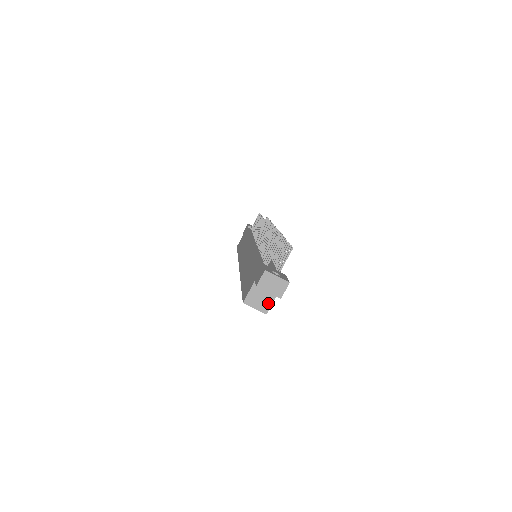
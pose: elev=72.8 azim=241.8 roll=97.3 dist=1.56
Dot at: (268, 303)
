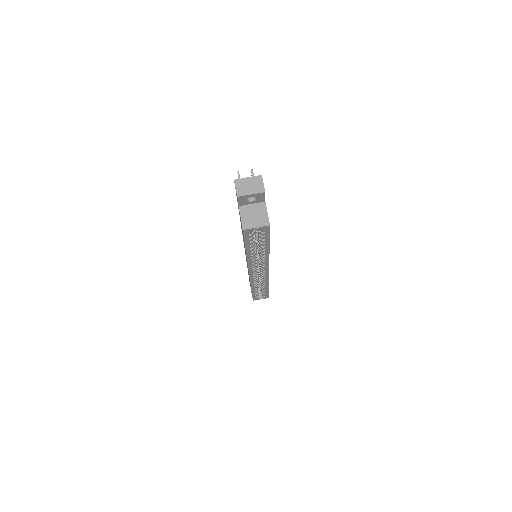
Dot at: (264, 215)
